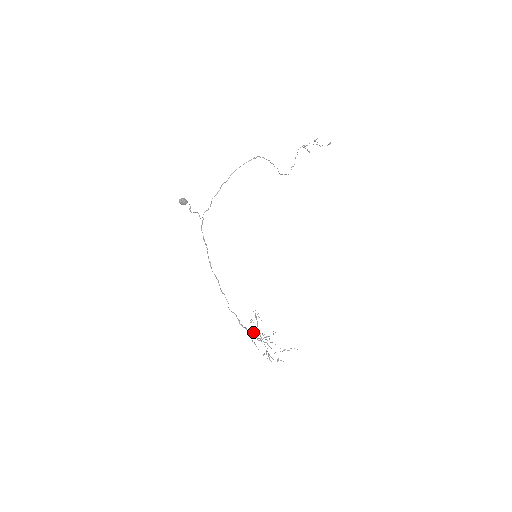
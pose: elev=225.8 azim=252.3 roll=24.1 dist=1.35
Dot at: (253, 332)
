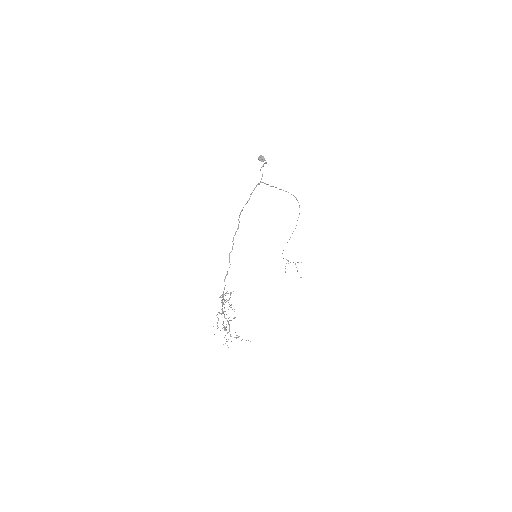
Dot at: (221, 302)
